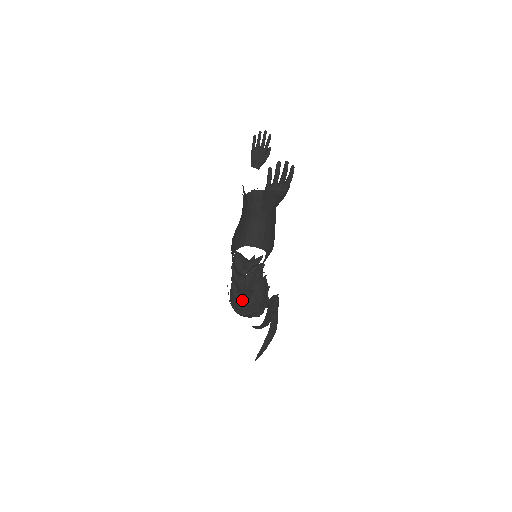
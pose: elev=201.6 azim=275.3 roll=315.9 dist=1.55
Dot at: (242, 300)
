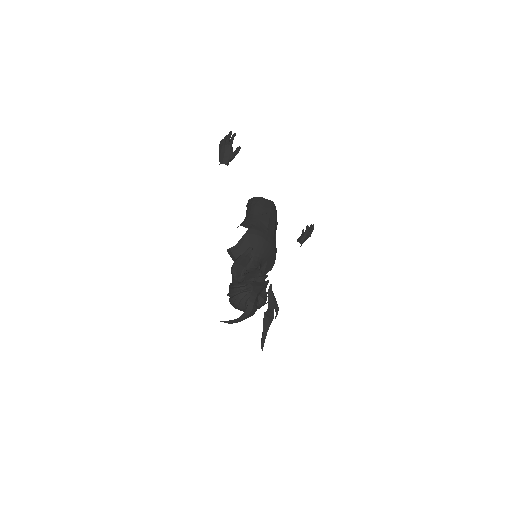
Dot at: occluded
